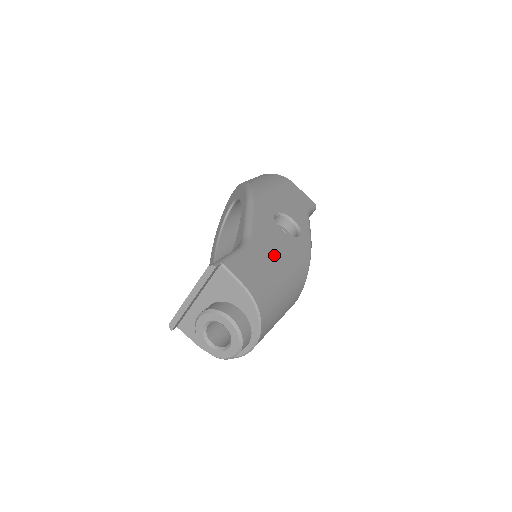
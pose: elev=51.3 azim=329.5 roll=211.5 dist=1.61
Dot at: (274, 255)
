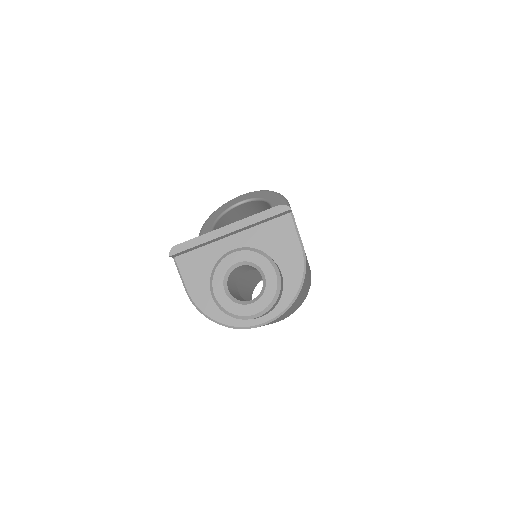
Dot at: occluded
